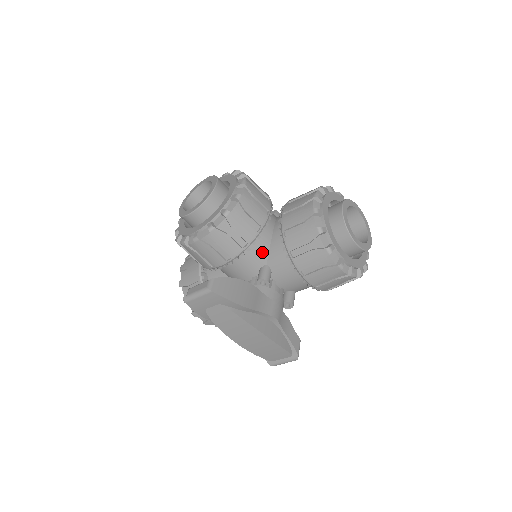
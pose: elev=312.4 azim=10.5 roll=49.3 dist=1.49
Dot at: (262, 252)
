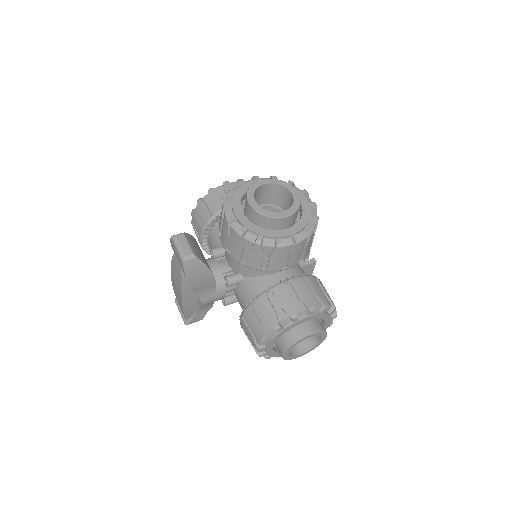
Dot at: (251, 272)
